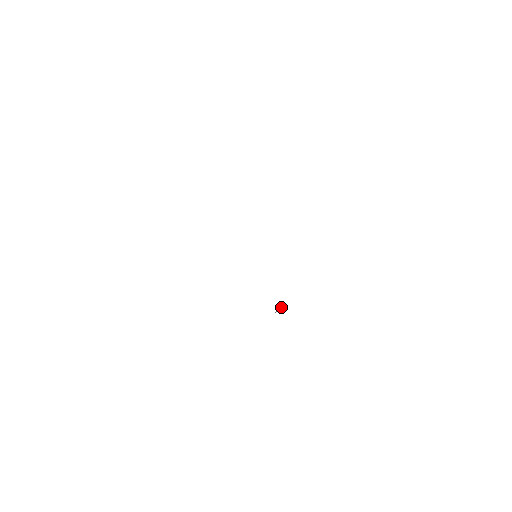
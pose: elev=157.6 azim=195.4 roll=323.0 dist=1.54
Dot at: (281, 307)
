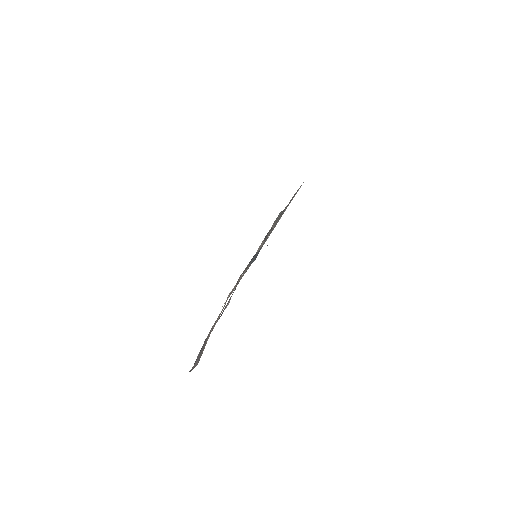
Dot at: (229, 301)
